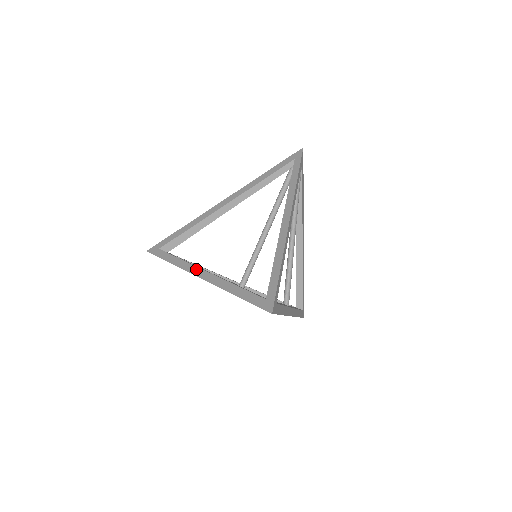
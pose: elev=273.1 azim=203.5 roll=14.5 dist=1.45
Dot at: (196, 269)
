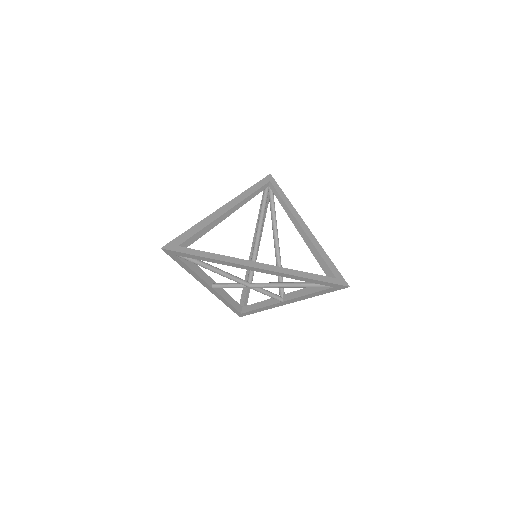
Dot at: (248, 262)
